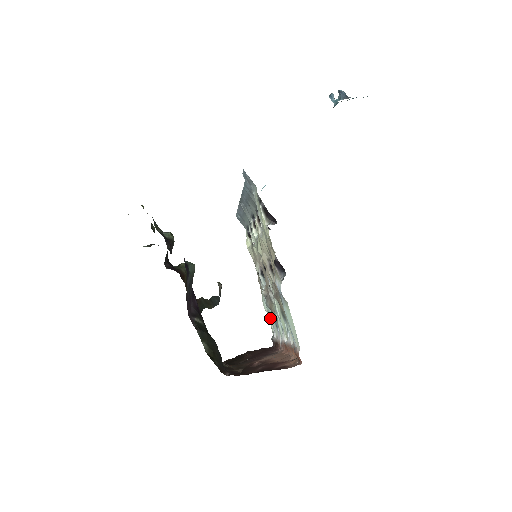
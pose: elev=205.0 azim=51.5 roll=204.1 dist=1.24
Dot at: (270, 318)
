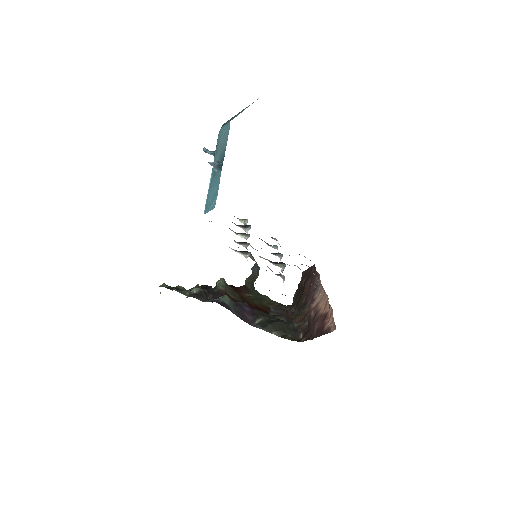
Dot at: occluded
